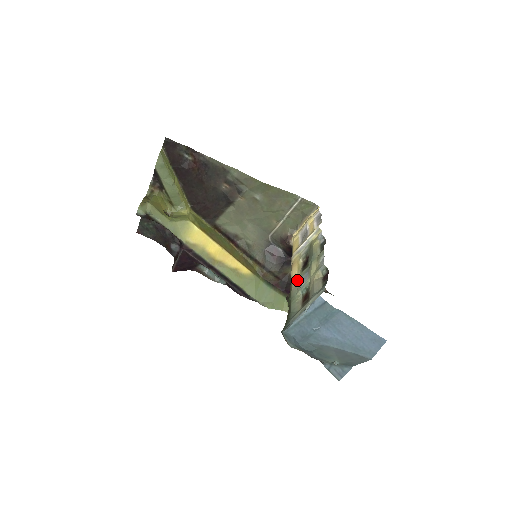
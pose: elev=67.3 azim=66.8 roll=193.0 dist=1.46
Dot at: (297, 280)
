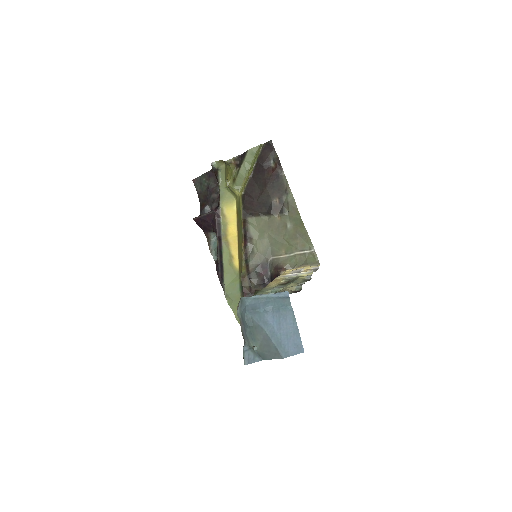
Dot at: (272, 286)
